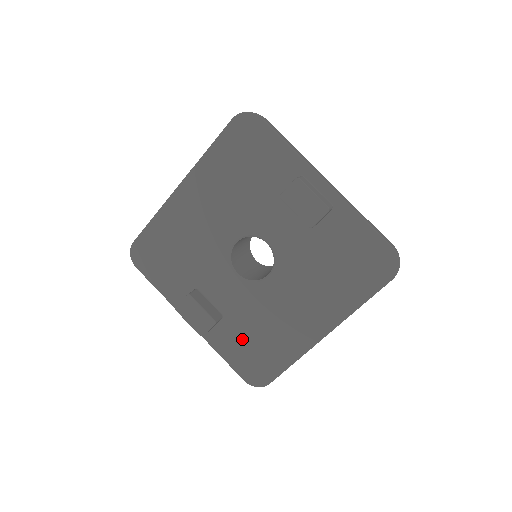
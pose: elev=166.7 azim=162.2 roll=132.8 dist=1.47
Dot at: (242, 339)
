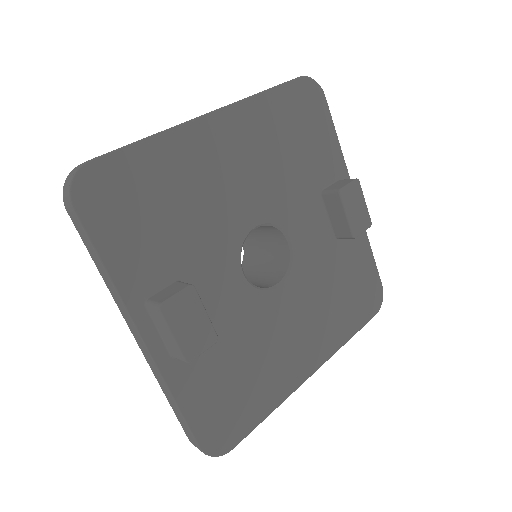
Dot at: (219, 375)
